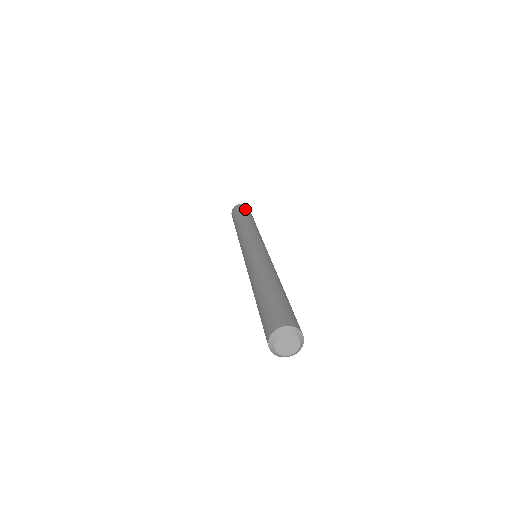
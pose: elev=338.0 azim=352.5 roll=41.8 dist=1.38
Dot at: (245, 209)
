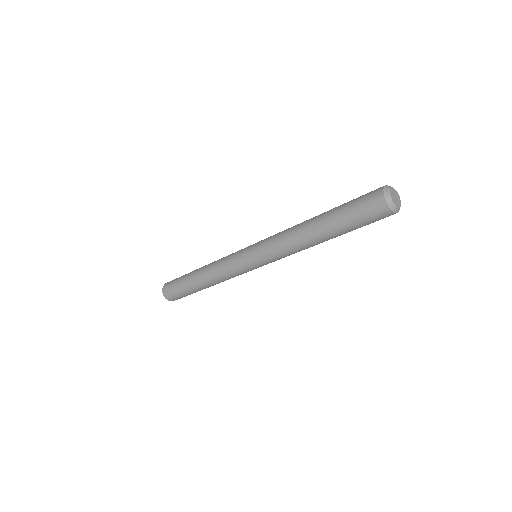
Dot at: occluded
